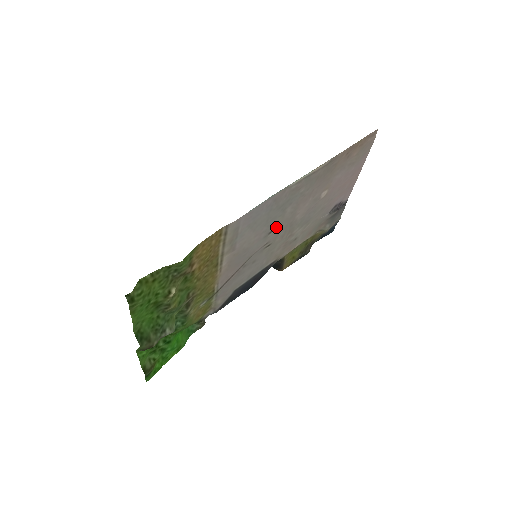
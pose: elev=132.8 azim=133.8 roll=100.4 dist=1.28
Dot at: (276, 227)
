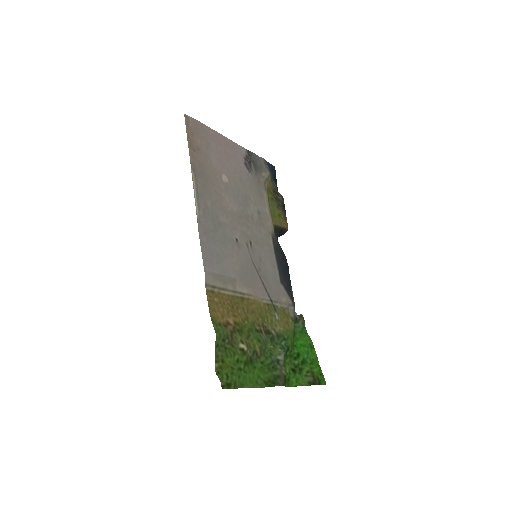
Dot at: (234, 234)
